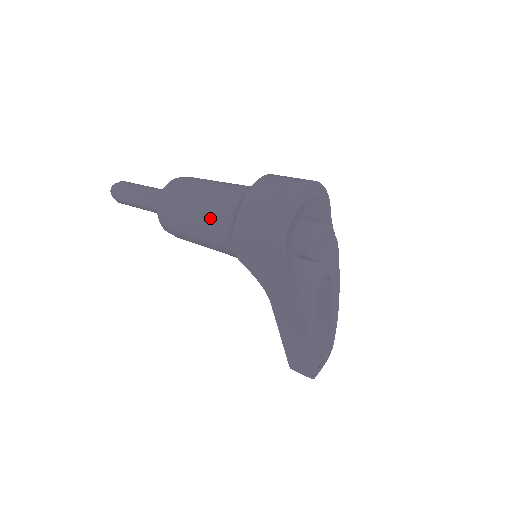
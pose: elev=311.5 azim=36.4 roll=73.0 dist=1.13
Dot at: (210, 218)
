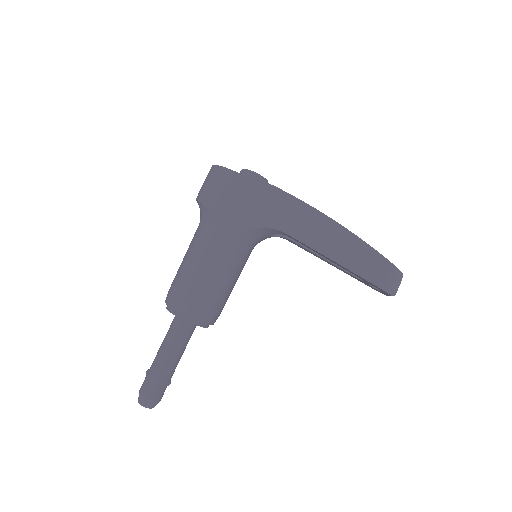
Dot at: (198, 242)
